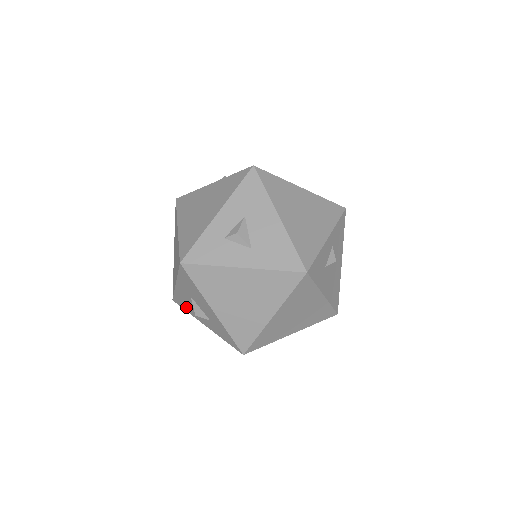
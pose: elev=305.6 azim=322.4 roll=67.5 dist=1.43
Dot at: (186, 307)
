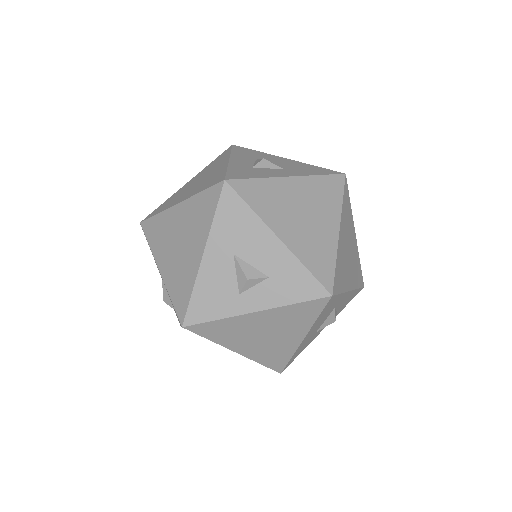
Dot at: (215, 306)
